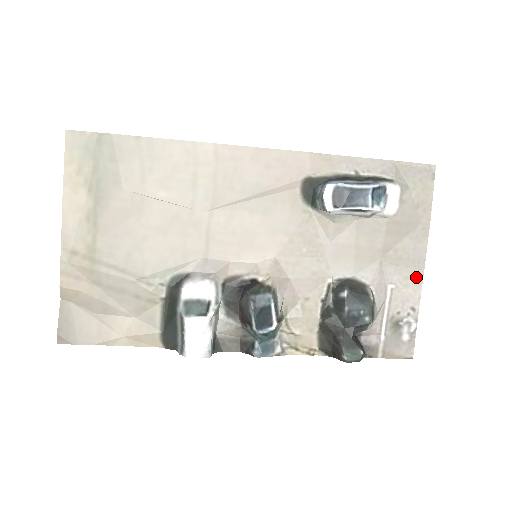
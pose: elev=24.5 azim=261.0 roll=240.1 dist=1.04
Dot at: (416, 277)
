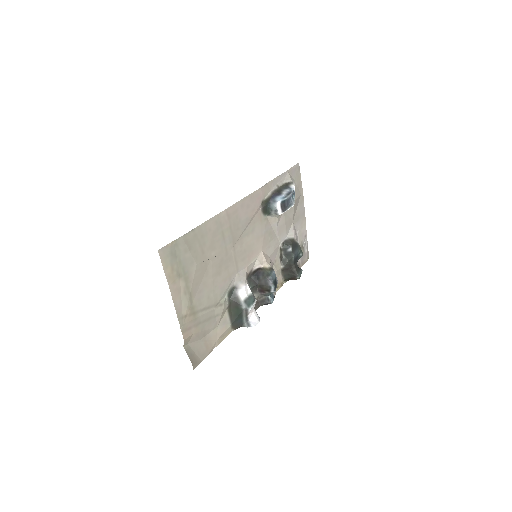
Dot at: (304, 221)
